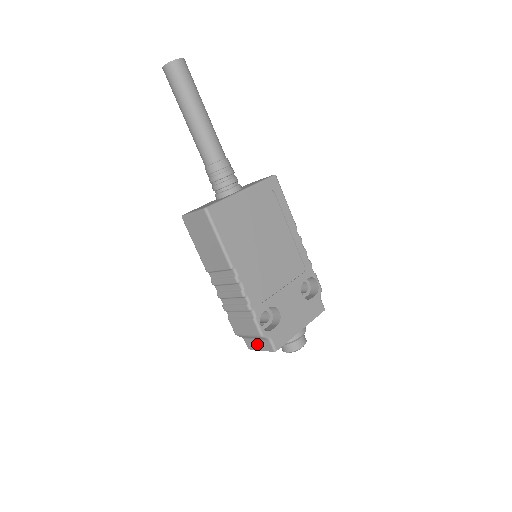
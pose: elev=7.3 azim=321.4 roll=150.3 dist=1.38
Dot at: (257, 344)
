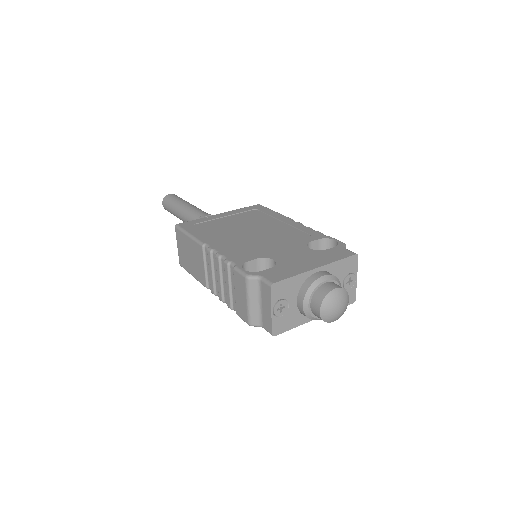
Dot at: (265, 309)
